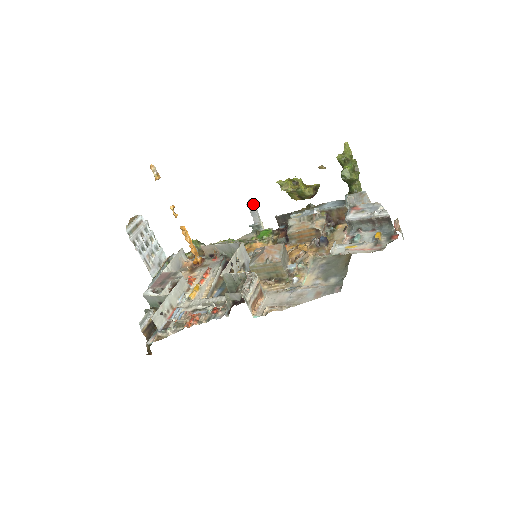
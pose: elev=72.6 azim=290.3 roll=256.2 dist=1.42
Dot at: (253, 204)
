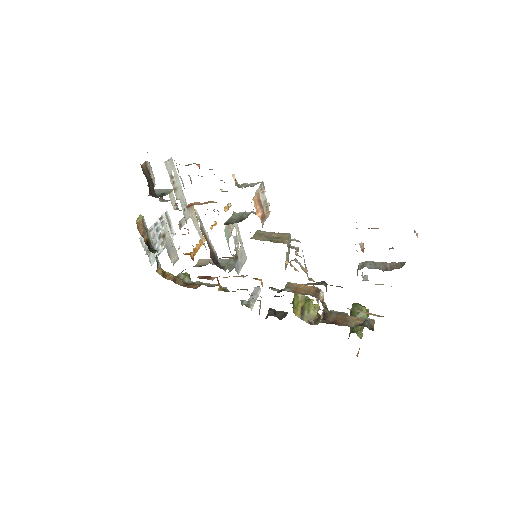
Dot at: (260, 289)
